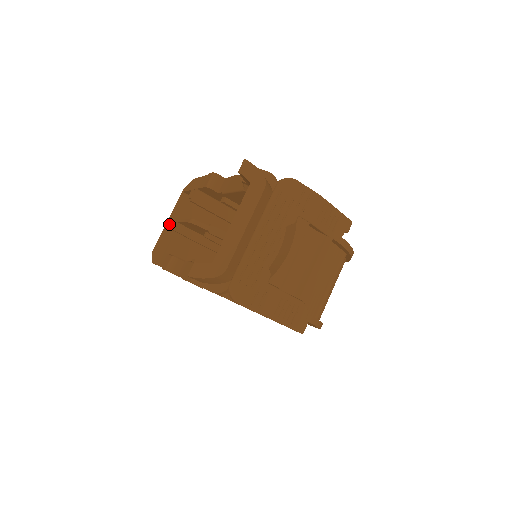
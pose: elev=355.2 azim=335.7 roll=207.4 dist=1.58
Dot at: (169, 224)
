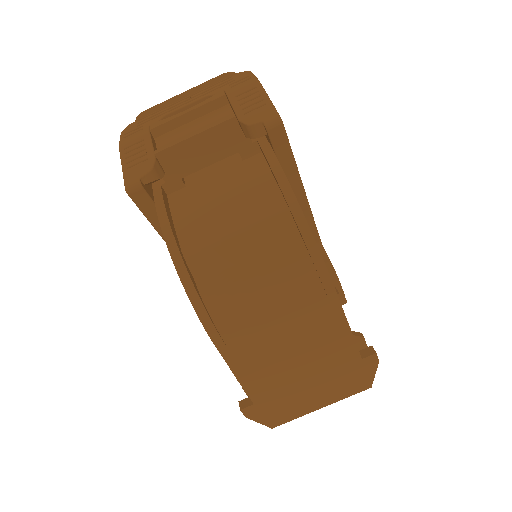
Dot at: occluded
